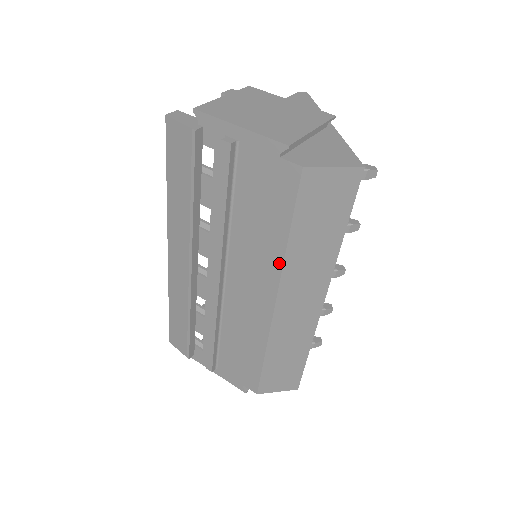
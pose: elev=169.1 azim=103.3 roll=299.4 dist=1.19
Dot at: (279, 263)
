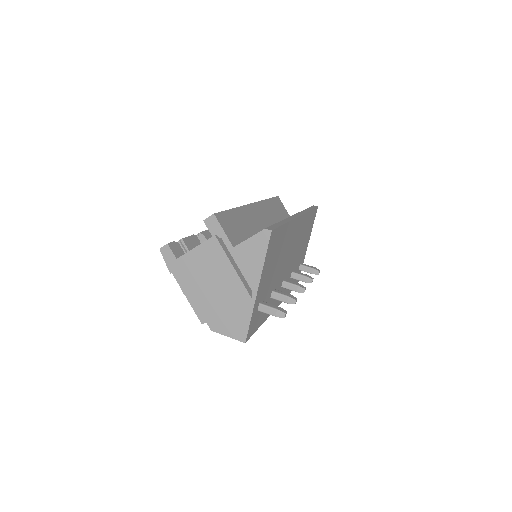
Dot at: occluded
